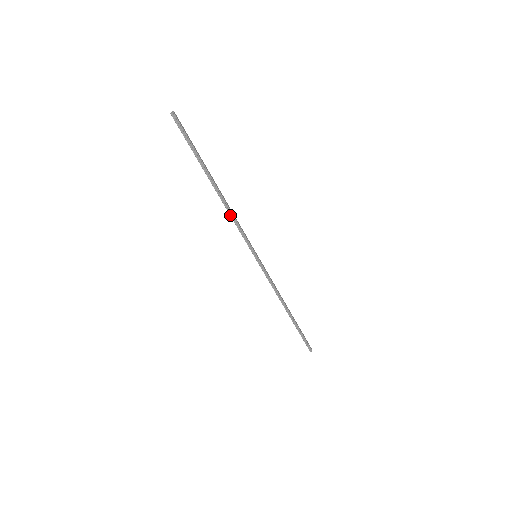
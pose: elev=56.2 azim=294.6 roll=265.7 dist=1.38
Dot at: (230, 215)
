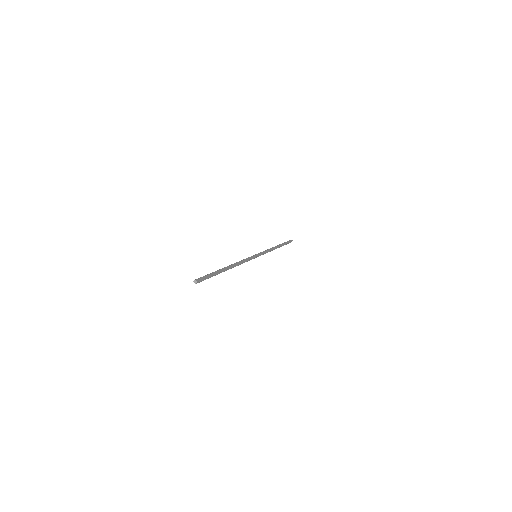
Dot at: occluded
